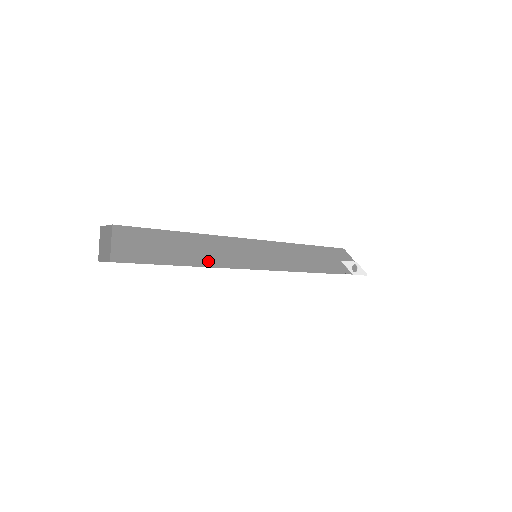
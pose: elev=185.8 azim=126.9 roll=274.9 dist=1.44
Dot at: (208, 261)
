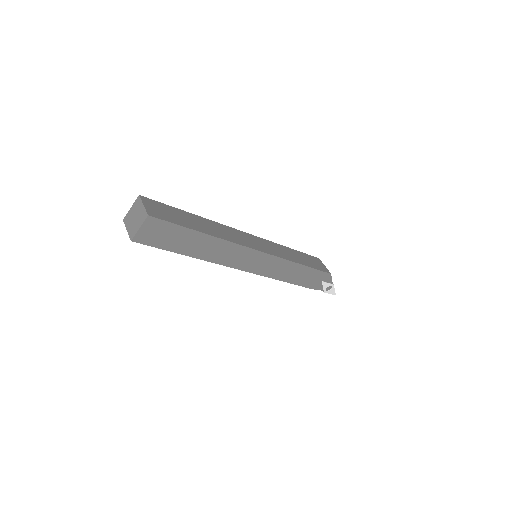
Dot at: (212, 258)
